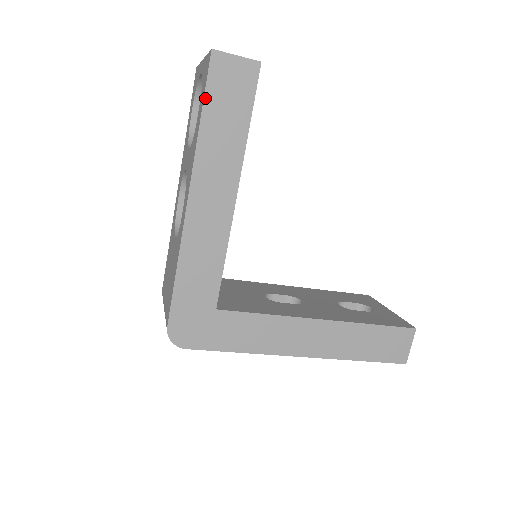
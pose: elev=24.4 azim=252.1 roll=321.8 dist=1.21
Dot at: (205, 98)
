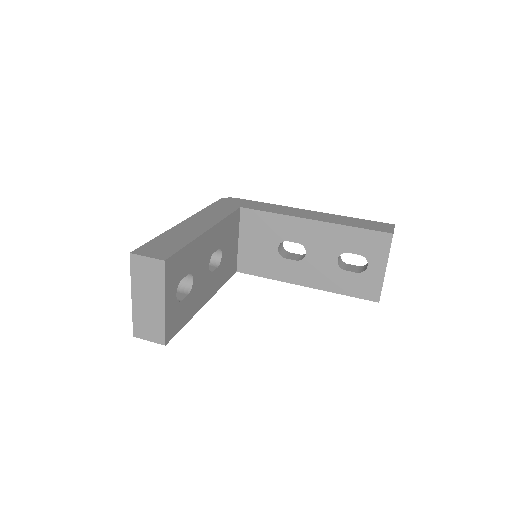
Dot at: occluded
